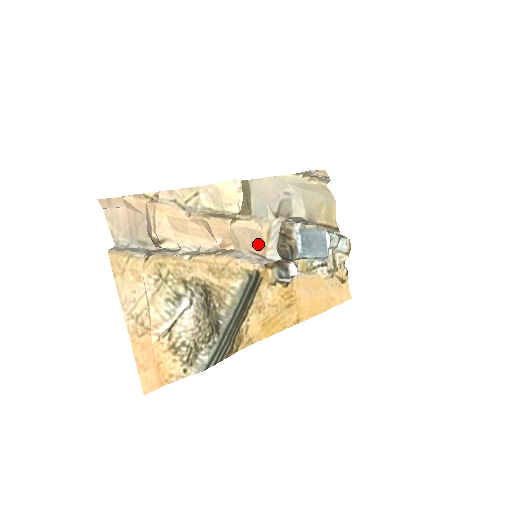
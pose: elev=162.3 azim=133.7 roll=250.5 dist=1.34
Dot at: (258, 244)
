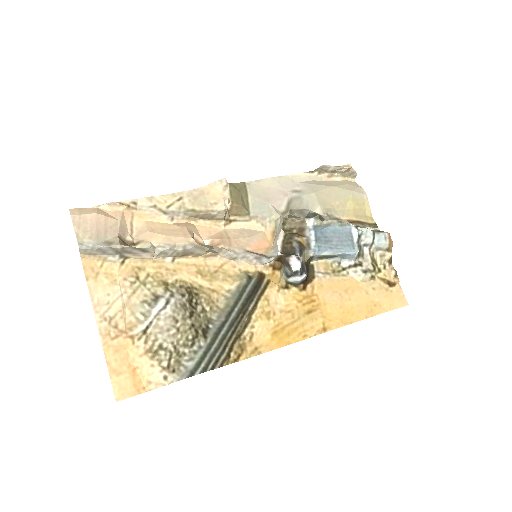
Dot at: (259, 244)
